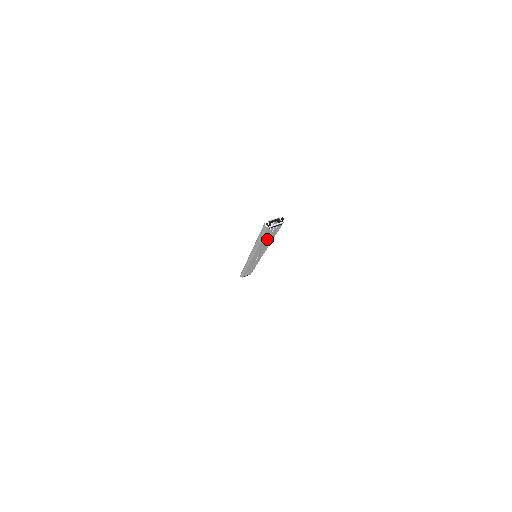
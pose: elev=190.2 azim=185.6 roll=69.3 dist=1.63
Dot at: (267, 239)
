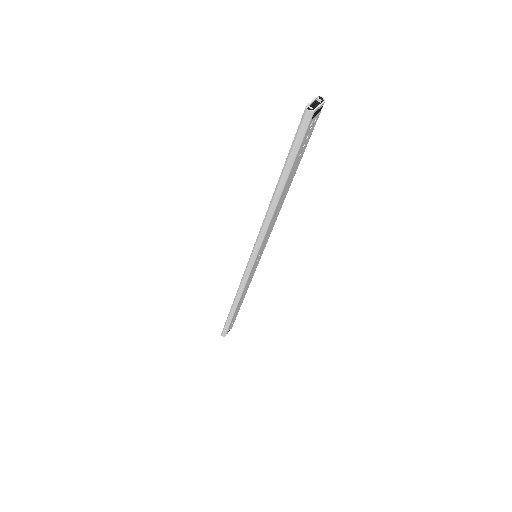
Dot at: (291, 174)
